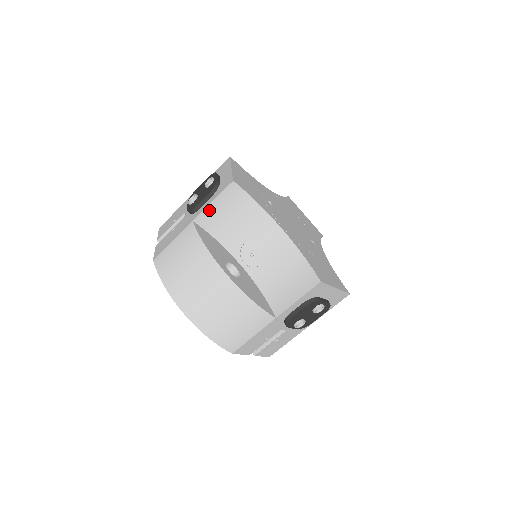
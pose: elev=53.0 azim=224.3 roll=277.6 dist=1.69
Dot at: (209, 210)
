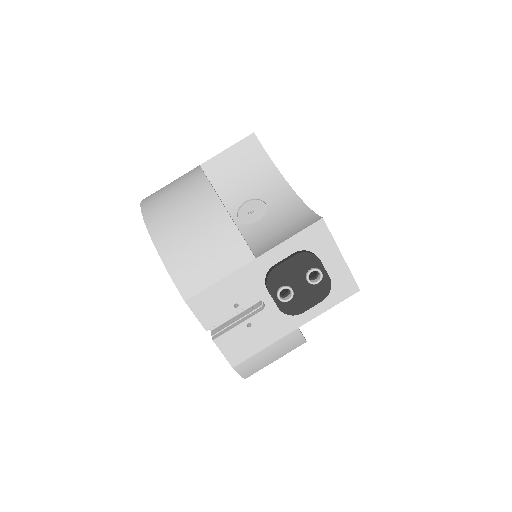
Dot at: (220, 158)
